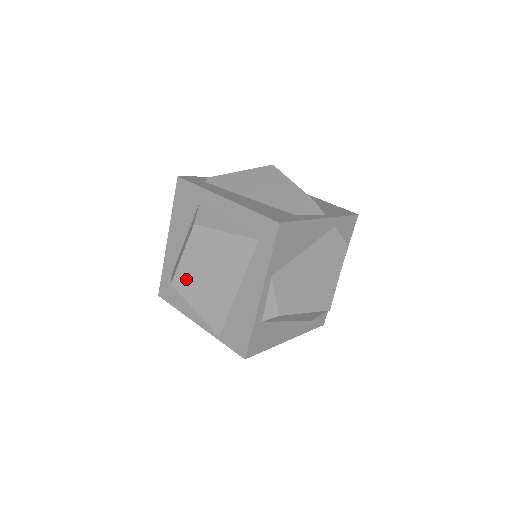
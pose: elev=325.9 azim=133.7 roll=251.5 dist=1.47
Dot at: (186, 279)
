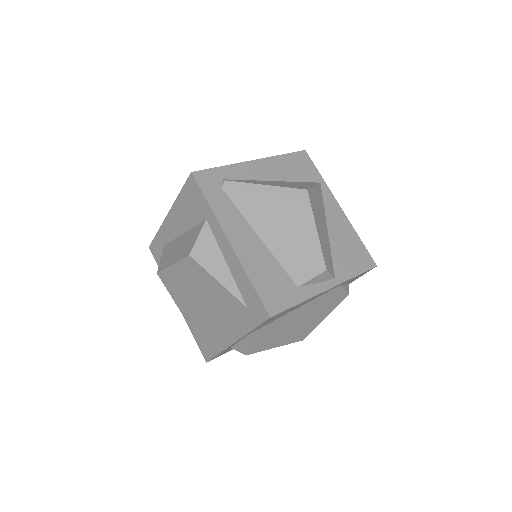
Dot at: (172, 281)
